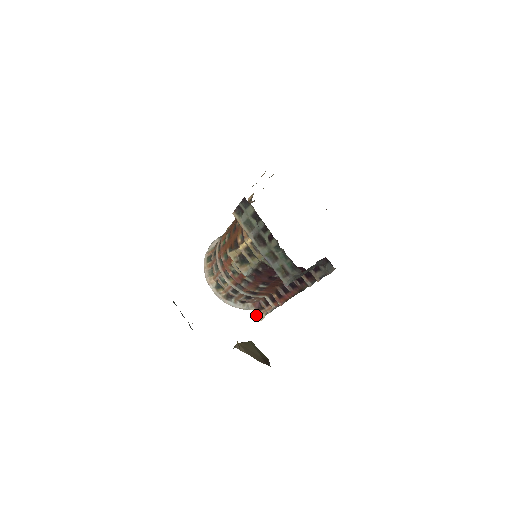
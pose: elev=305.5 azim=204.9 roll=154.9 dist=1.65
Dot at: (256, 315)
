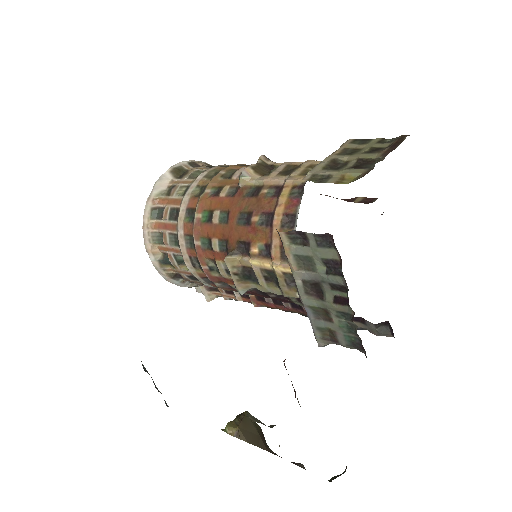
Dot at: (203, 293)
